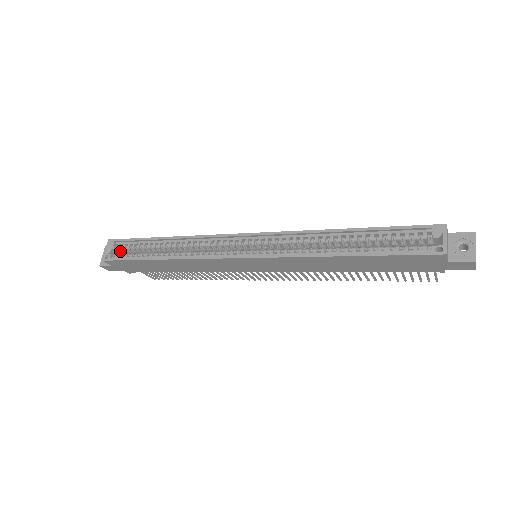
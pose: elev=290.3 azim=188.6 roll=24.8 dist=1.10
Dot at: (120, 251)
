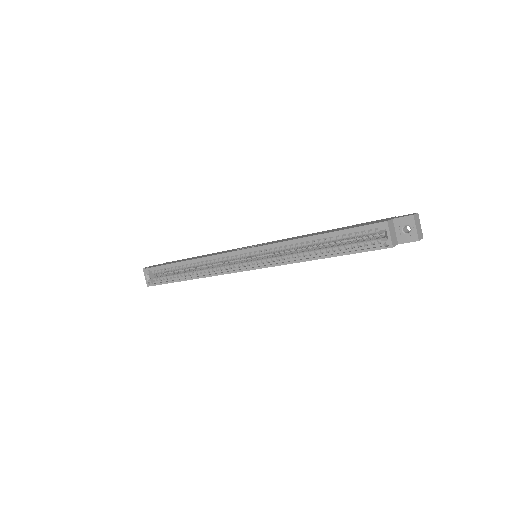
Dot at: (156, 274)
